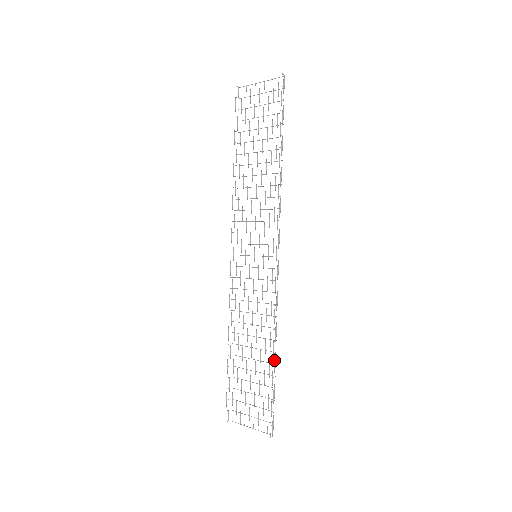
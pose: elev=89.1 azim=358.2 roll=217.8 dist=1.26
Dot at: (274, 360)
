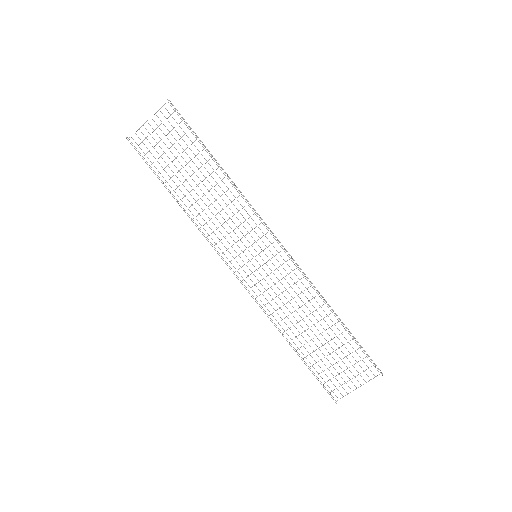
Dot at: occluded
